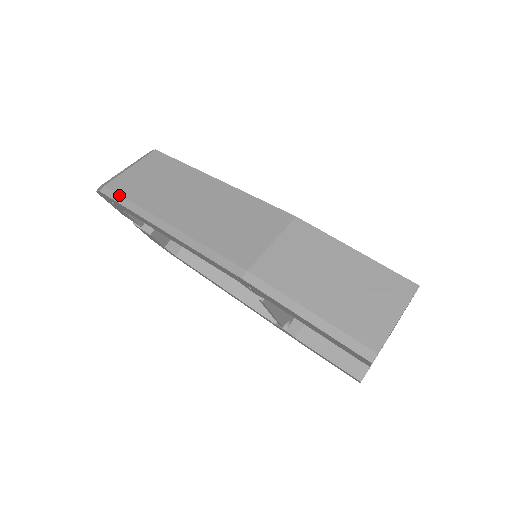
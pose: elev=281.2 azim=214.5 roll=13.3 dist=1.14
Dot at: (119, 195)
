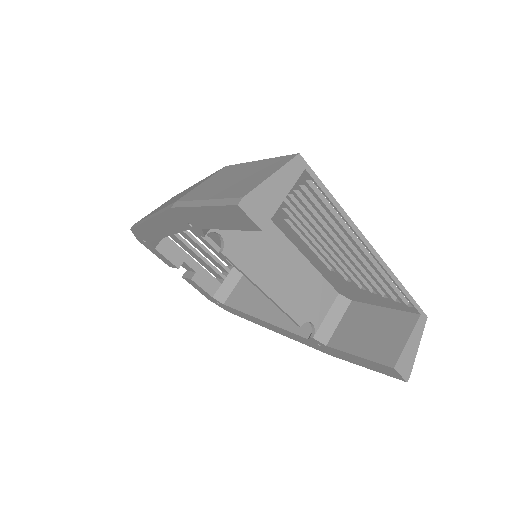
Dot at: (137, 223)
